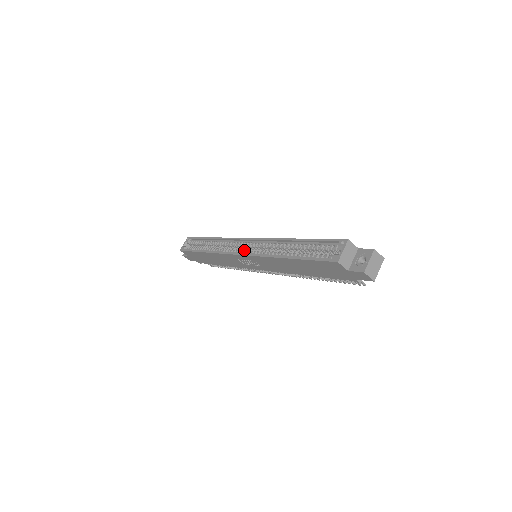
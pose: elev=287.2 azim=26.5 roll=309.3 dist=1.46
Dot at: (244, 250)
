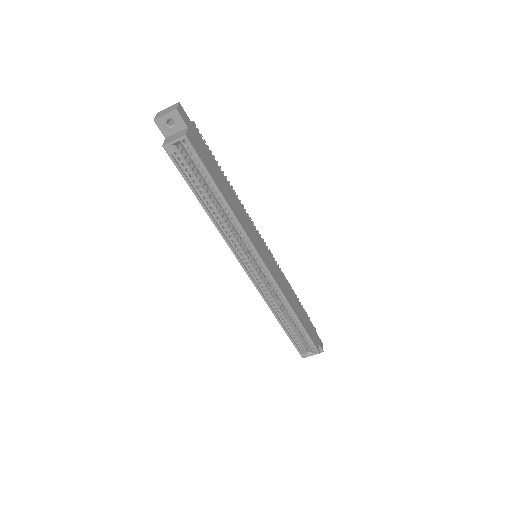
Dot at: (253, 269)
